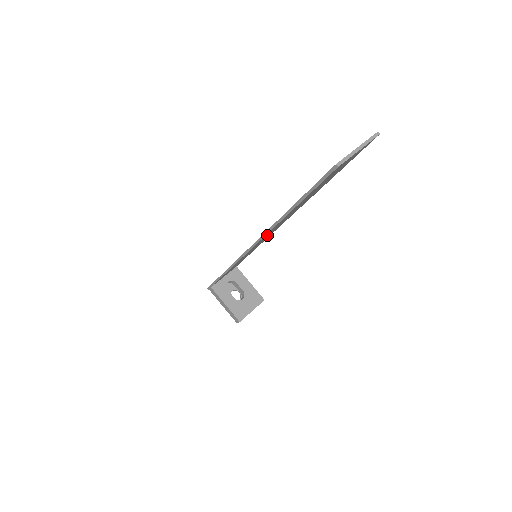
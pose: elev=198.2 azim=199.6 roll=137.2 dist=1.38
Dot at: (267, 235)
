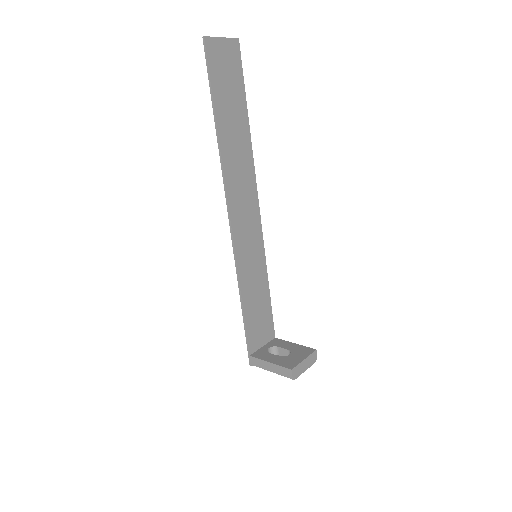
Dot at: (239, 201)
